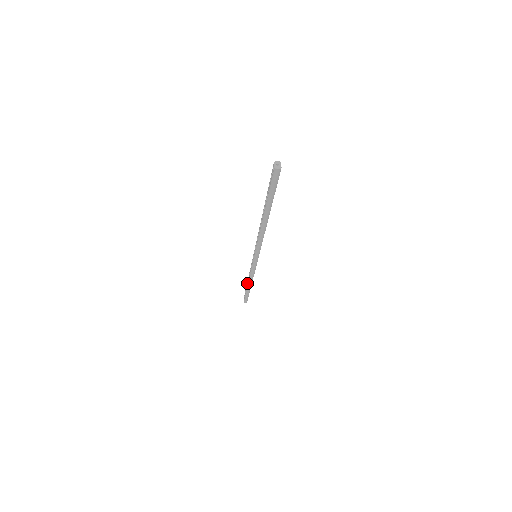
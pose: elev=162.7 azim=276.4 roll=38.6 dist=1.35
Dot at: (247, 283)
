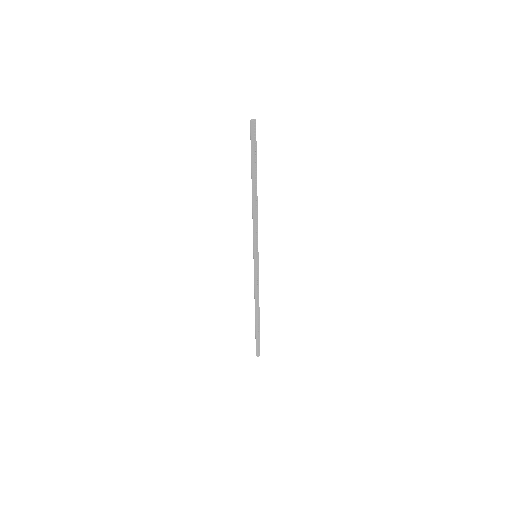
Dot at: occluded
